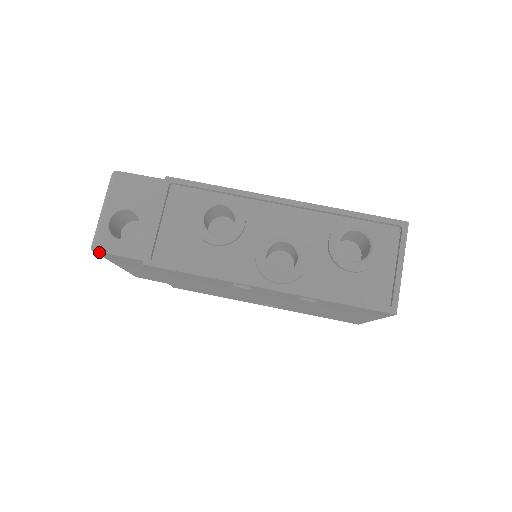
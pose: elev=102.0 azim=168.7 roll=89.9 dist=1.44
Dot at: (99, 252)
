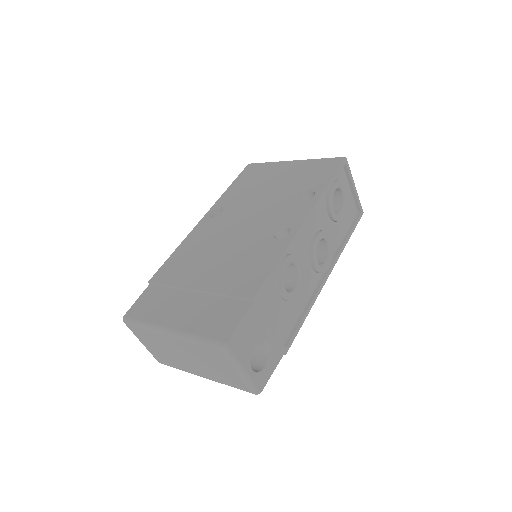
Dot at: (263, 388)
